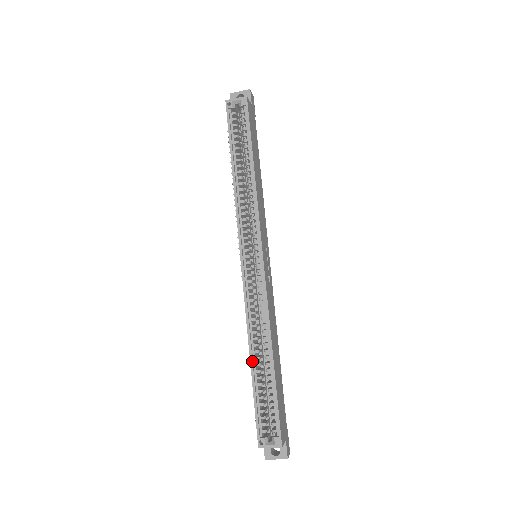
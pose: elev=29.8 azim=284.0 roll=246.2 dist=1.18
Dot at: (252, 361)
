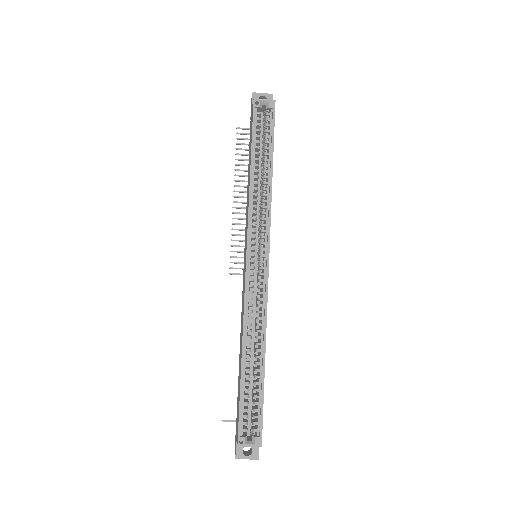
Dot at: (244, 359)
